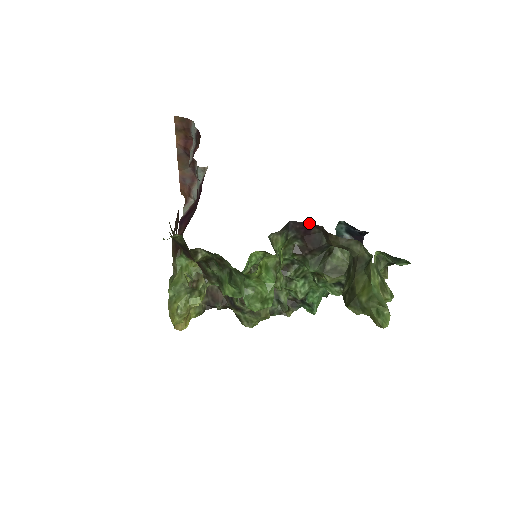
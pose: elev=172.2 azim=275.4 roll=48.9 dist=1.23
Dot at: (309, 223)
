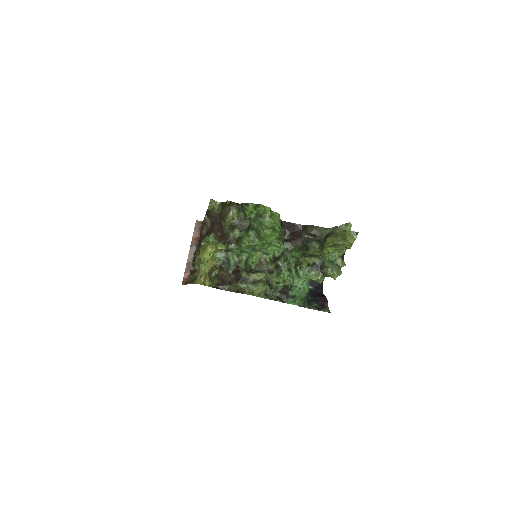
Dot at: (294, 223)
